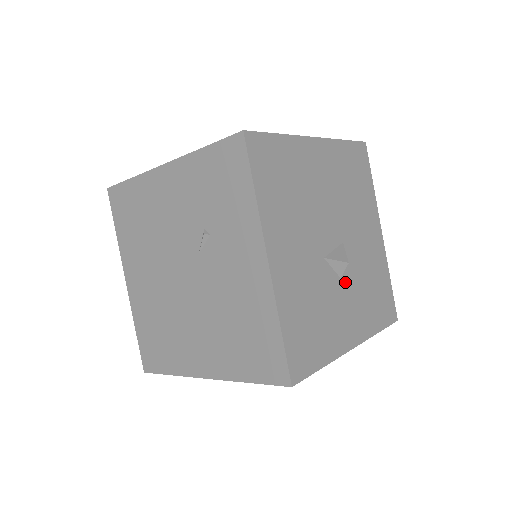
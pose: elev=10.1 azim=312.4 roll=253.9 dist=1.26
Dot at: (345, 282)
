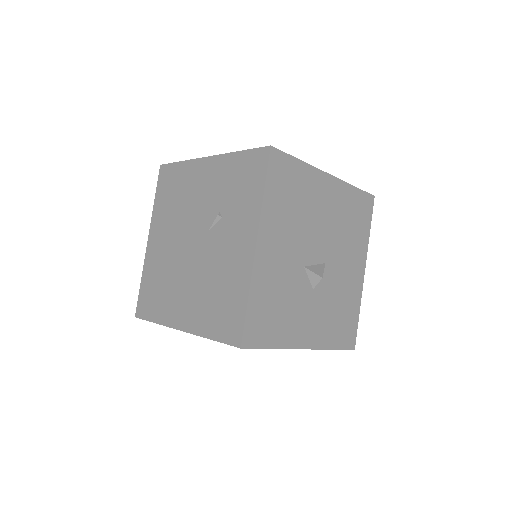
Dot at: (316, 294)
